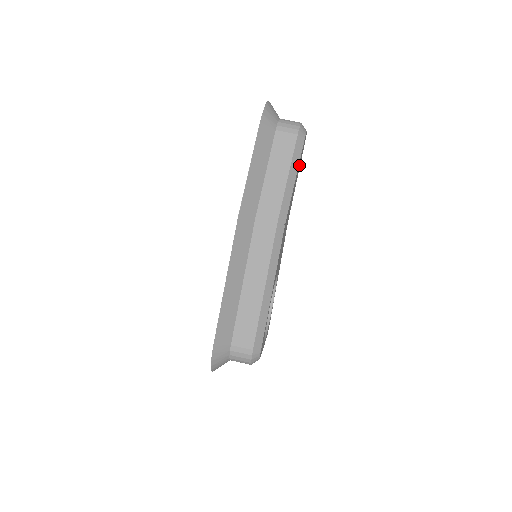
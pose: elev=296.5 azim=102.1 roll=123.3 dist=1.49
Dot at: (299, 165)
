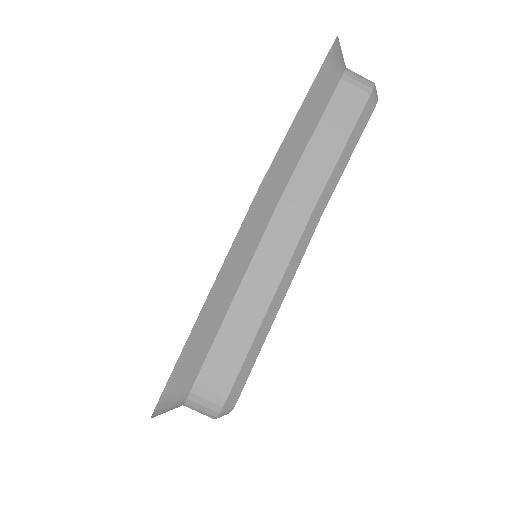
Dot at: occluded
